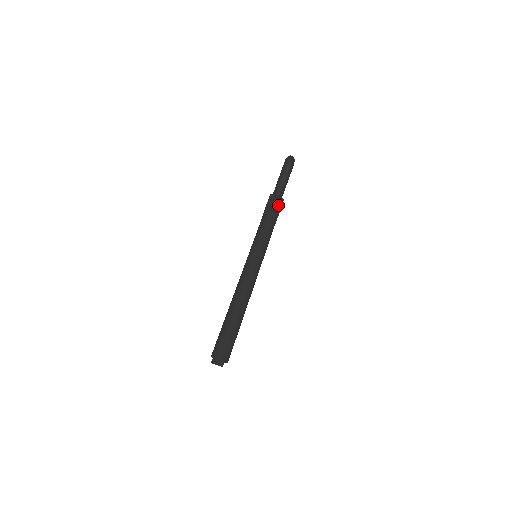
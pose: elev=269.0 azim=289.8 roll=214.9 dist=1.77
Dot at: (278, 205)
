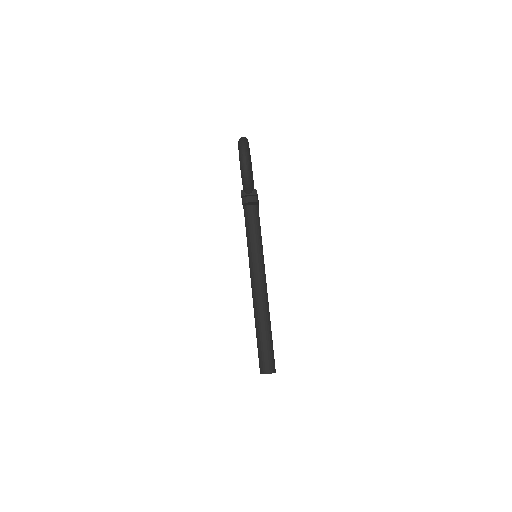
Dot at: (253, 198)
